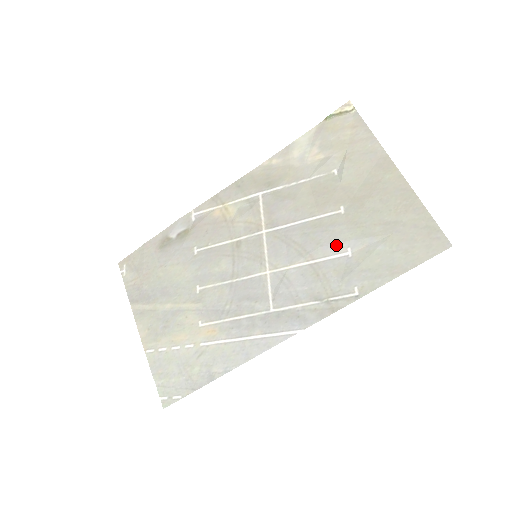
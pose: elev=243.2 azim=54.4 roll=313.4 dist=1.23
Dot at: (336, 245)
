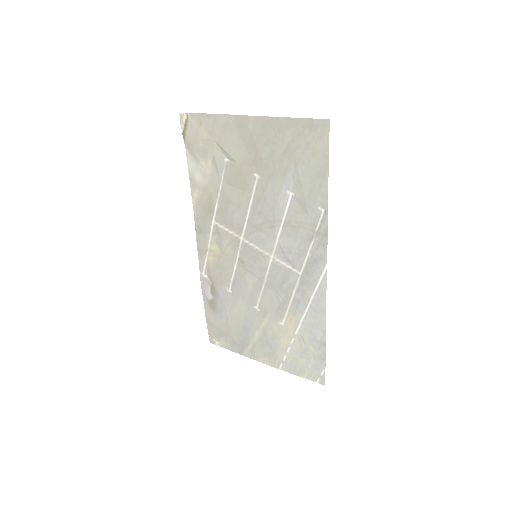
Dot at: (280, 199)
